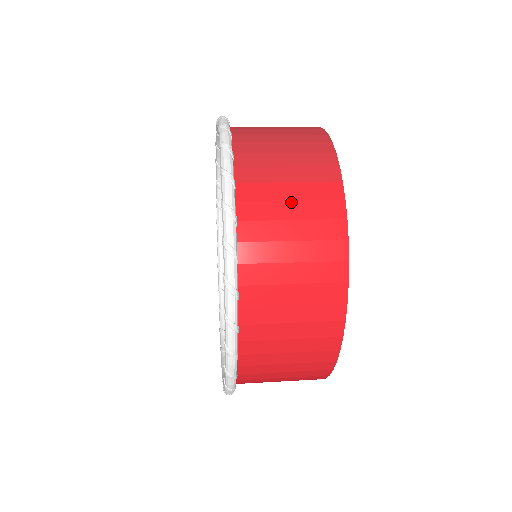
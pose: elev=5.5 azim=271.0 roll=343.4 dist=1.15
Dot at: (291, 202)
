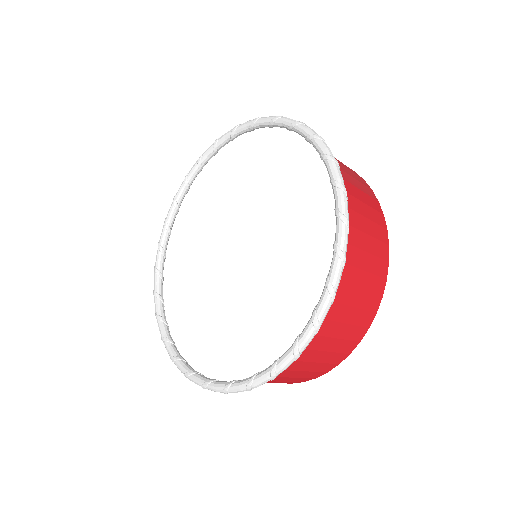
Dot at: (362, 203)
